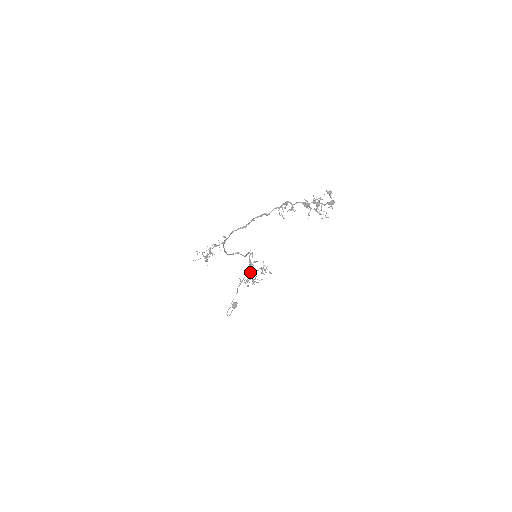
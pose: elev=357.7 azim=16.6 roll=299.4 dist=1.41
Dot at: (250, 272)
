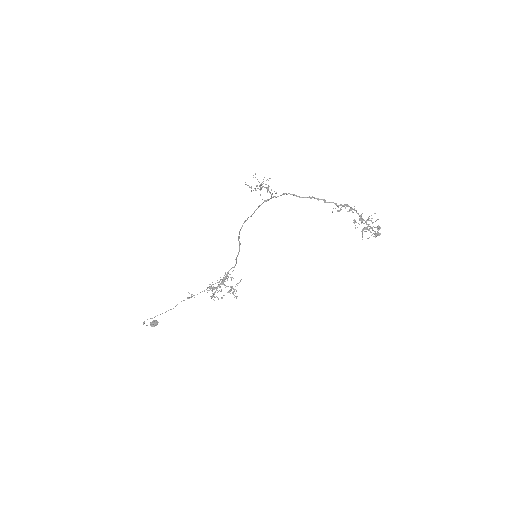
Dot at: (220, 283)
